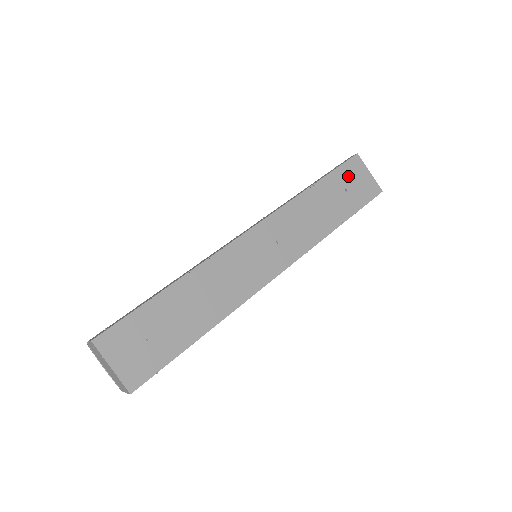
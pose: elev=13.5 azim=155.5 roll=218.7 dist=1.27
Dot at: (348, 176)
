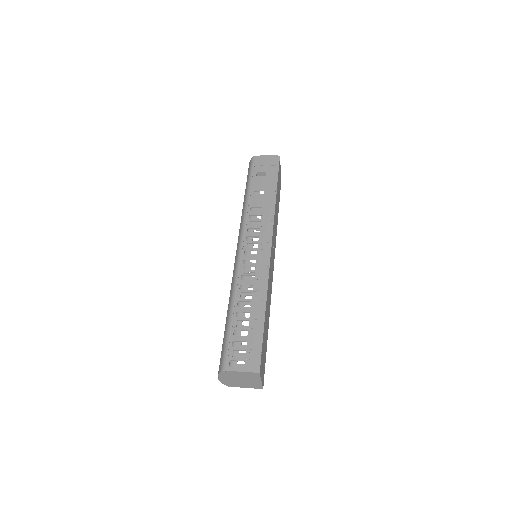
Dot at: occluded
